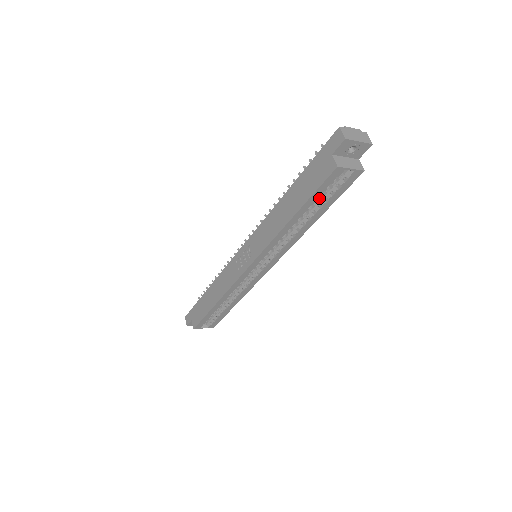
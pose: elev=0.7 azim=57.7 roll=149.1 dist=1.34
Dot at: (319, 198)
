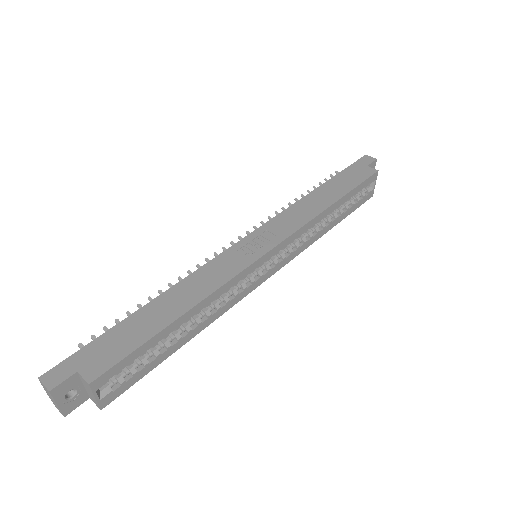
Dot at: occluded
